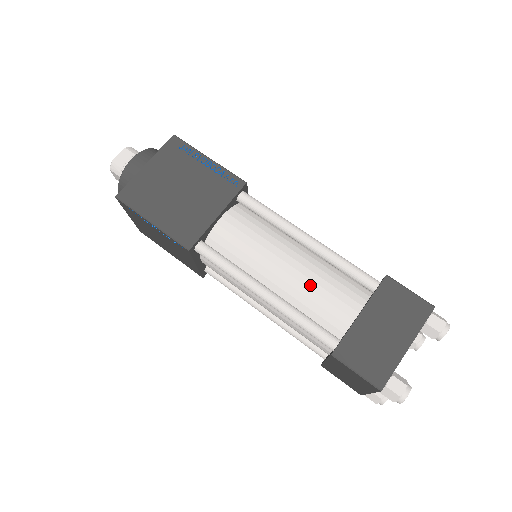
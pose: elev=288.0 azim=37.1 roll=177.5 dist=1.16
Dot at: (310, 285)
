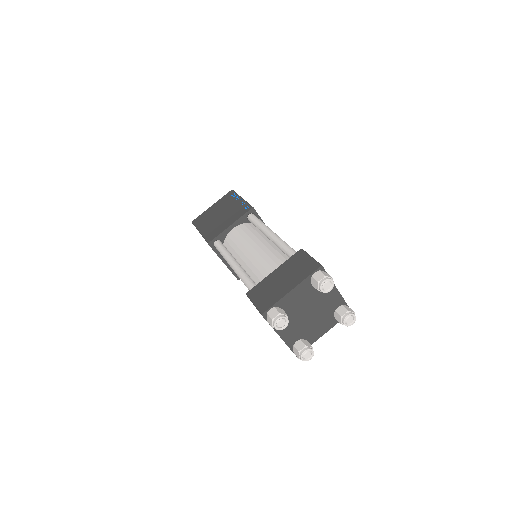
Dot at: (259, 259)
